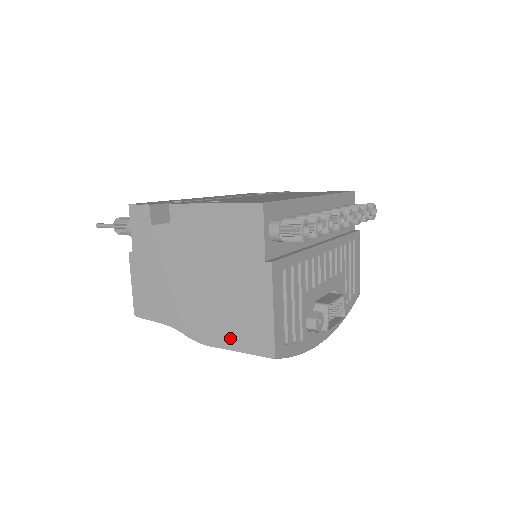
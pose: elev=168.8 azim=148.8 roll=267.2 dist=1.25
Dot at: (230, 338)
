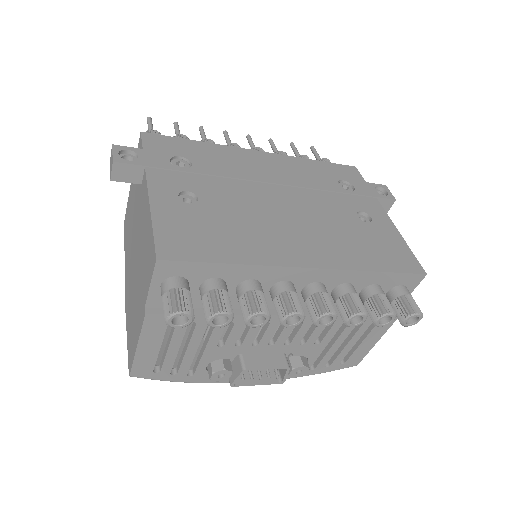
Dot at: (128, 323)
